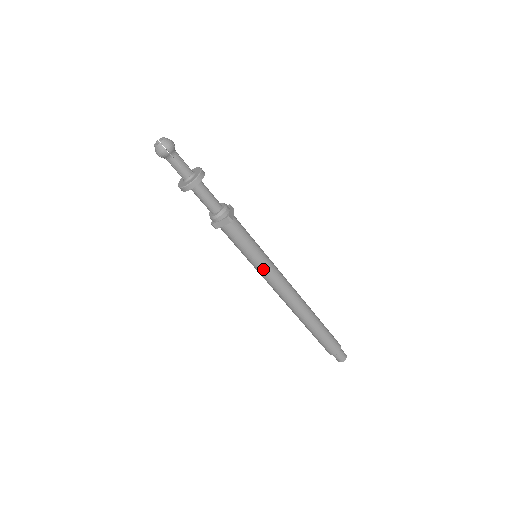
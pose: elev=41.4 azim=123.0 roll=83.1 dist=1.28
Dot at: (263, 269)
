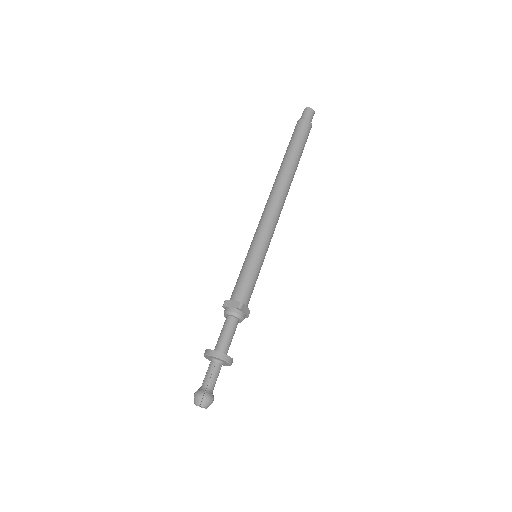
Dot at: occluded
